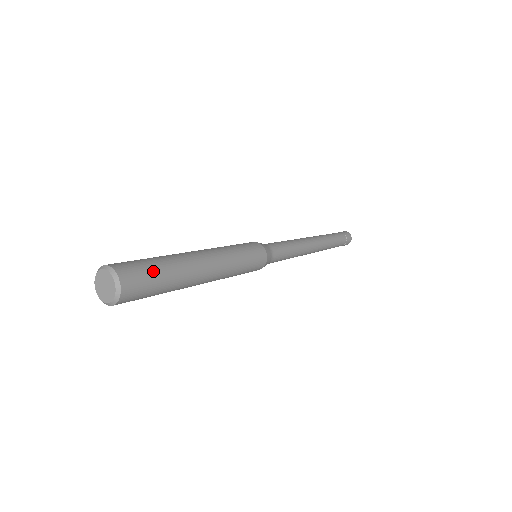
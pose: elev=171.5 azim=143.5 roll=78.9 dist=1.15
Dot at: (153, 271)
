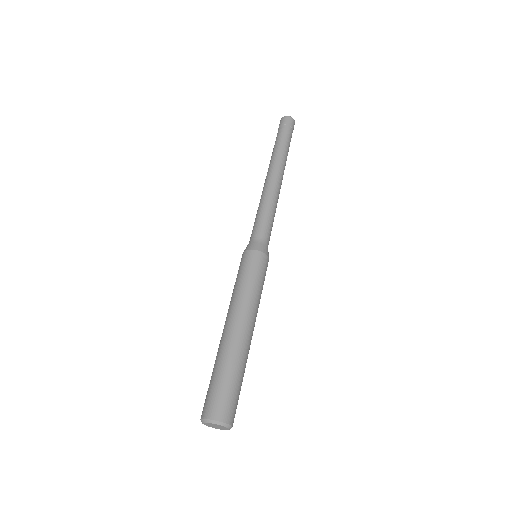
Dot at: (238, 391)
